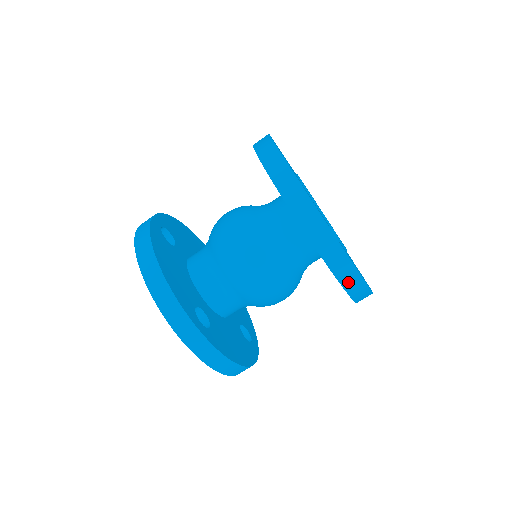
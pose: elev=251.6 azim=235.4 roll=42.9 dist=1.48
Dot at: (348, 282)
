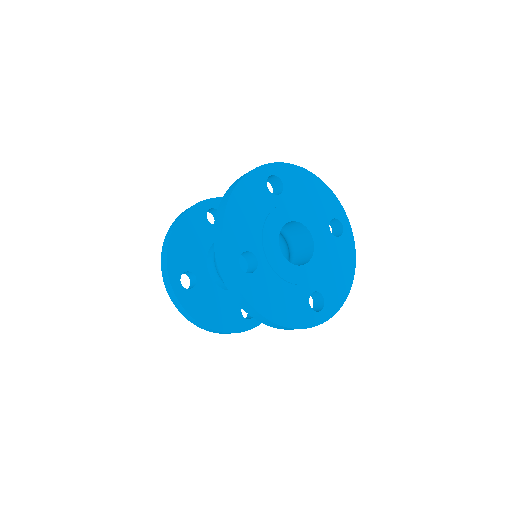
Dot at: occluded
